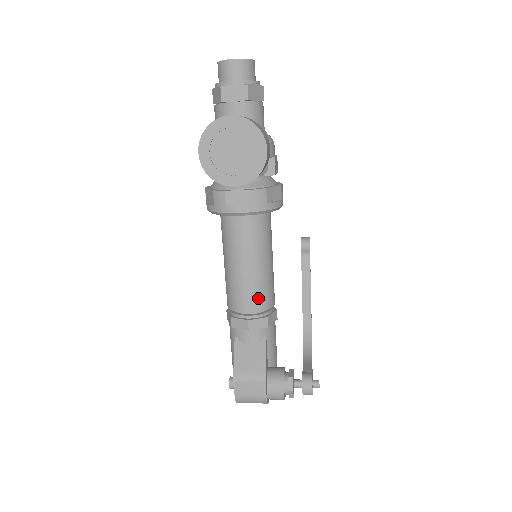
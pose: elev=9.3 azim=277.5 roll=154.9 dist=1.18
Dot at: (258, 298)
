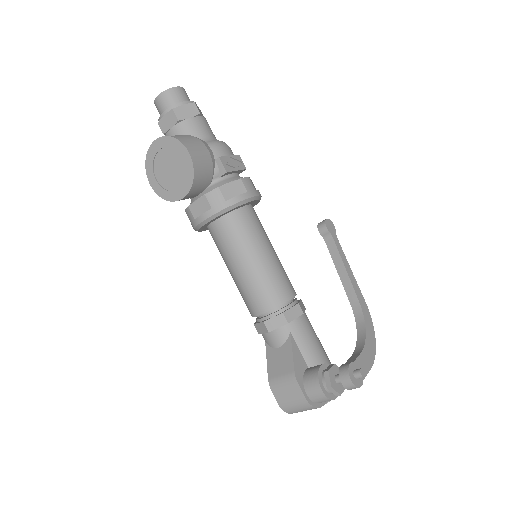
Dot at: (264, 296)
